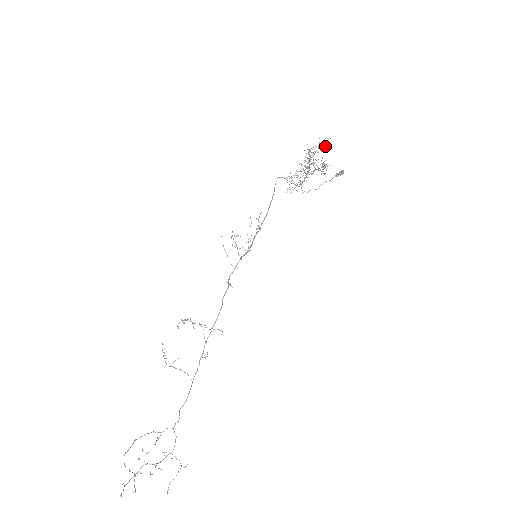
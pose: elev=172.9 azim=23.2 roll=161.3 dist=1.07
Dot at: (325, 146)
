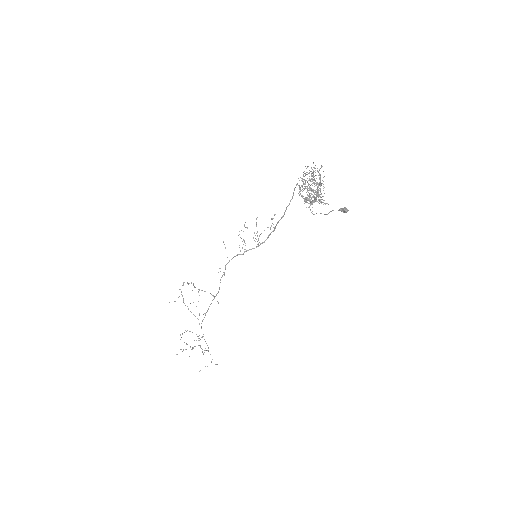
Dot at: occluded
